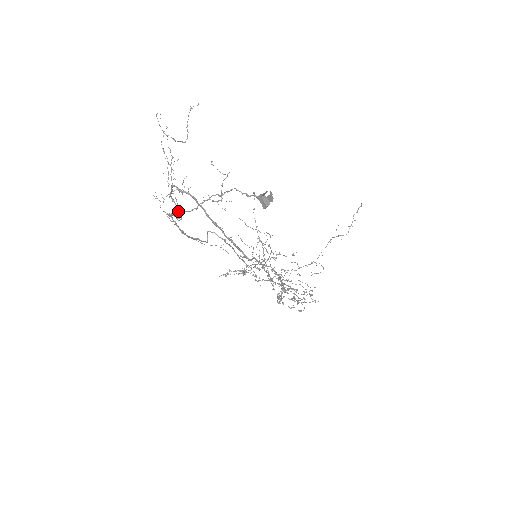
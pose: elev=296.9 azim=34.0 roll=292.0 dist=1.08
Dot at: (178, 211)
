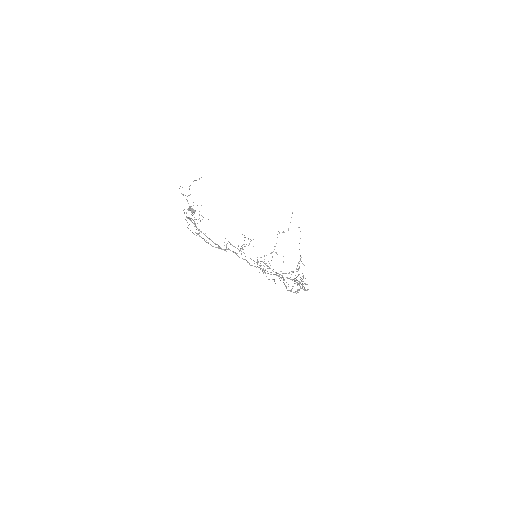
Dot at: occluded
